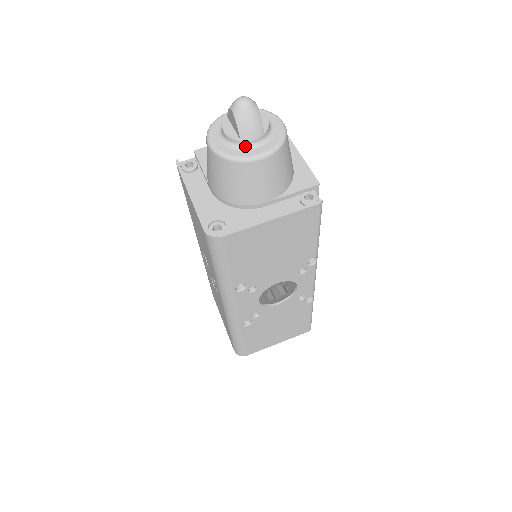
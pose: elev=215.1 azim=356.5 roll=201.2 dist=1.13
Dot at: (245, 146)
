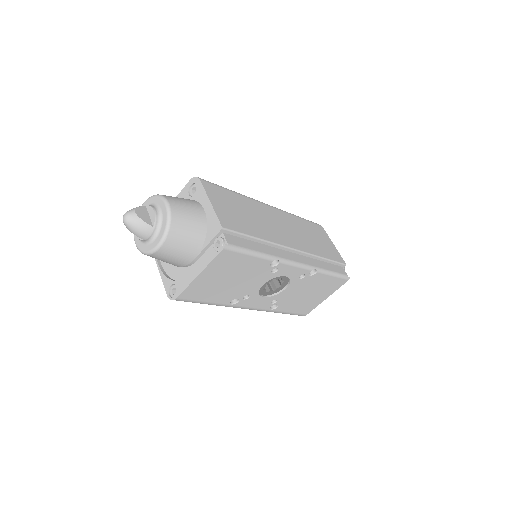
Dot at: (149, 241)
